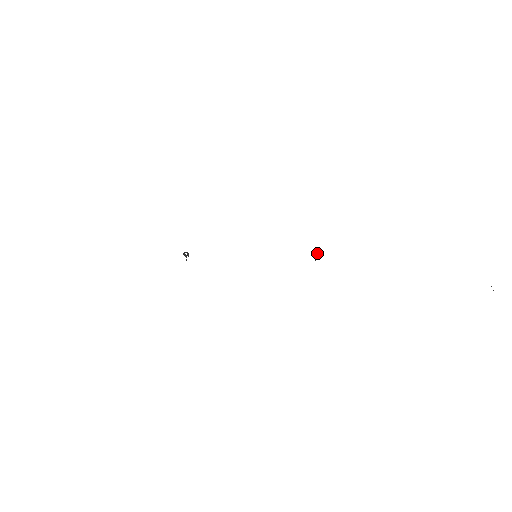
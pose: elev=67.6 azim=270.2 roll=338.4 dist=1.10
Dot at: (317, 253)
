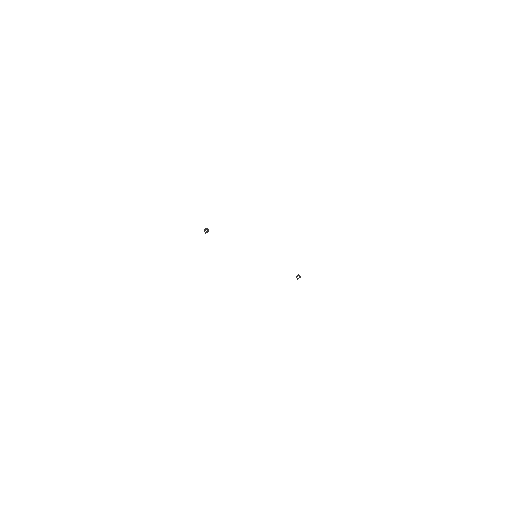
Dot at: (300, 277)
